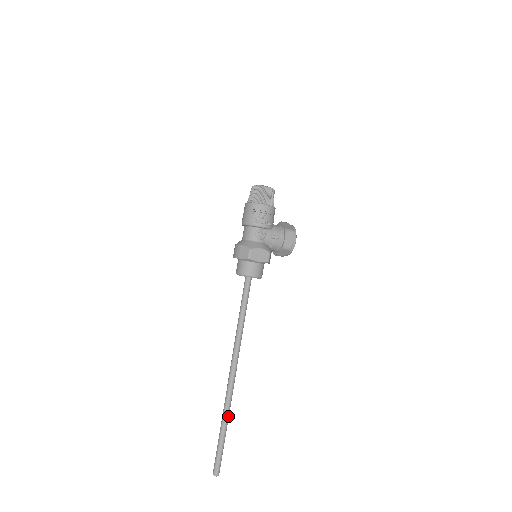
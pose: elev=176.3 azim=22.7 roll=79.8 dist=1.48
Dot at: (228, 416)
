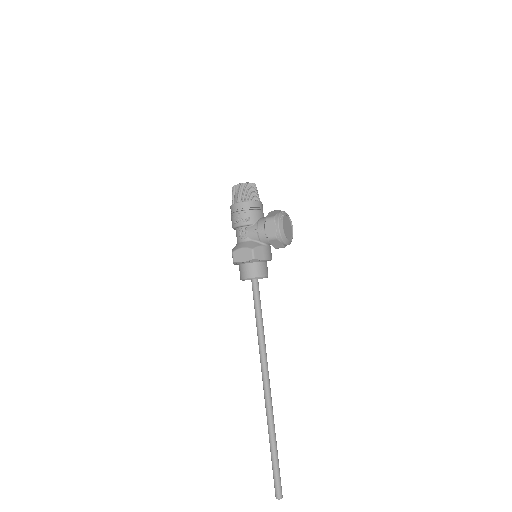
Dot at: (272, 431)
